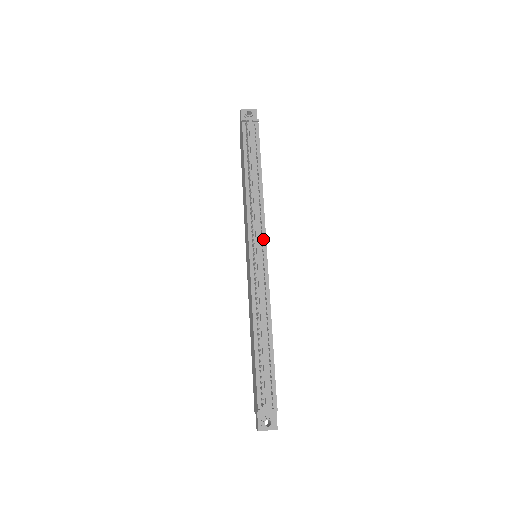
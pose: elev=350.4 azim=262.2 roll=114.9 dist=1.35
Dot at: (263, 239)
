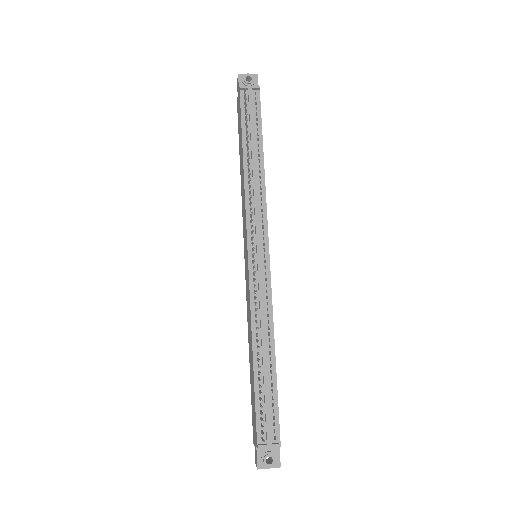
Dot at: (265, 236)
